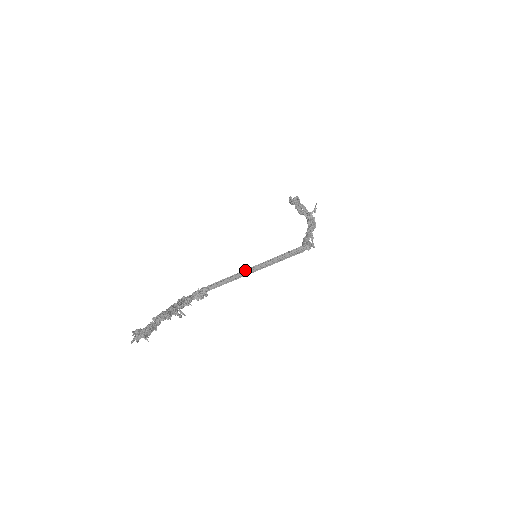
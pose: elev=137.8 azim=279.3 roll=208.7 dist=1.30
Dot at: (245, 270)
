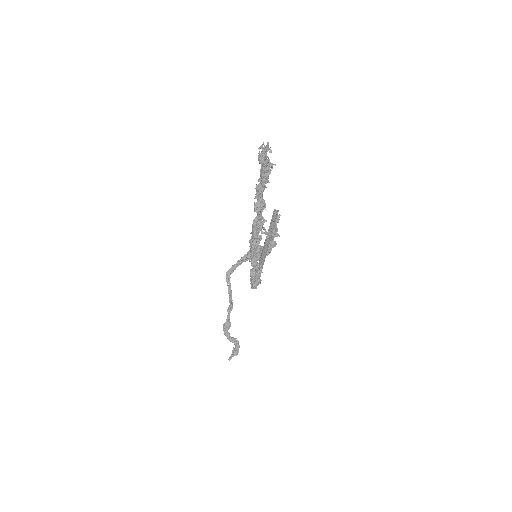
Dot at: (262, 249)
